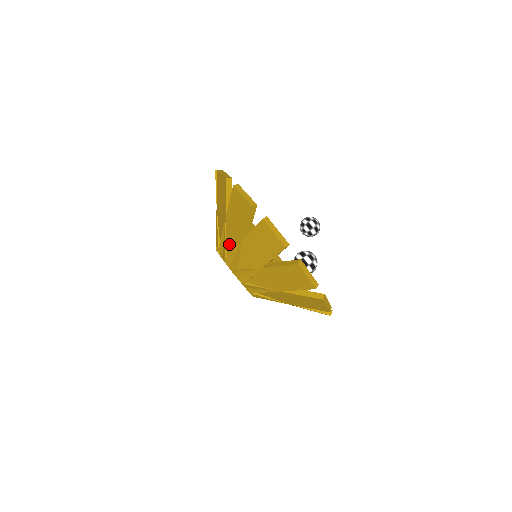
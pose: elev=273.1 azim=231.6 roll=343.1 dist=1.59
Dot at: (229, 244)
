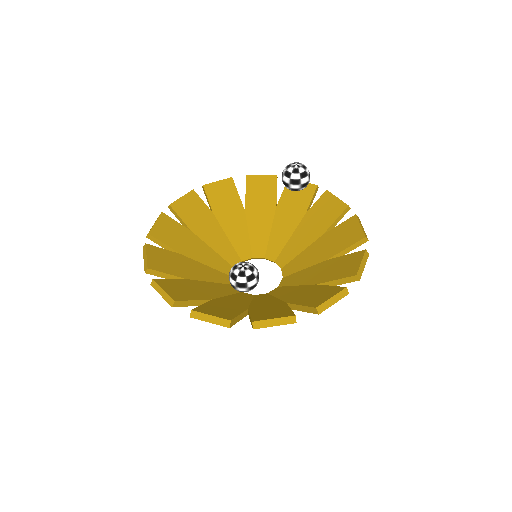
Dot at: occluded
